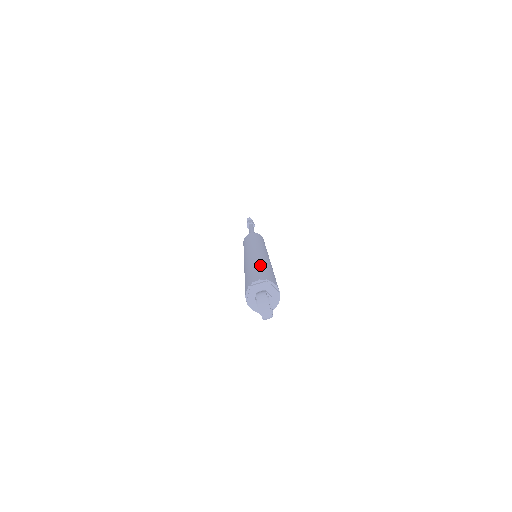
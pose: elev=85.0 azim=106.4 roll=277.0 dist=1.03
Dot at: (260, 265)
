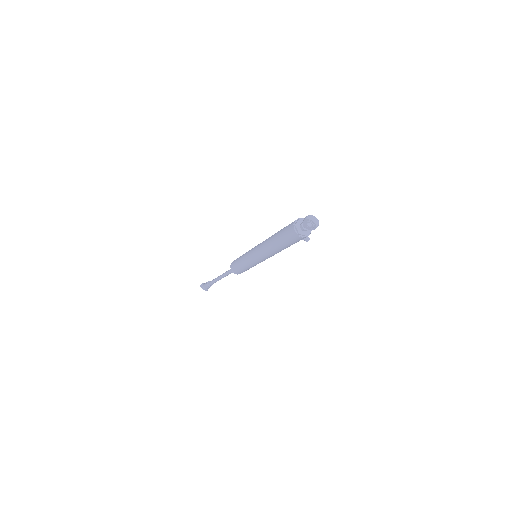
Dot at: (280, 230)
